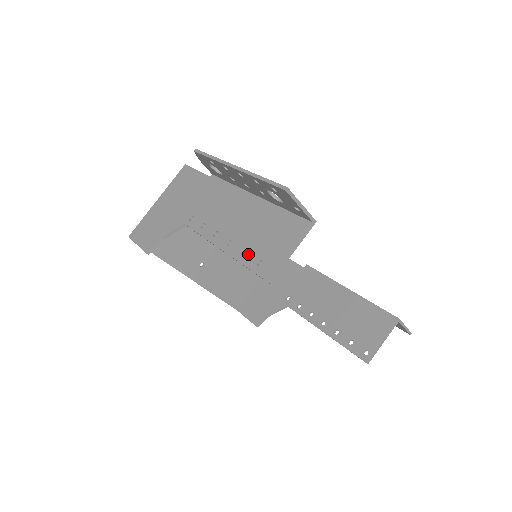
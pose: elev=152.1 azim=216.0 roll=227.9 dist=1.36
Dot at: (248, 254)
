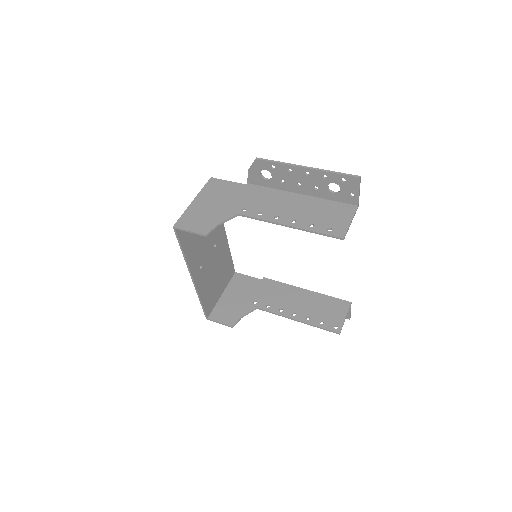
Dot at: (316, 226)
